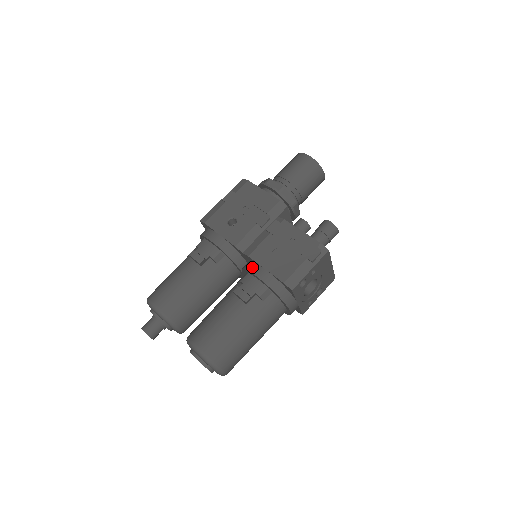
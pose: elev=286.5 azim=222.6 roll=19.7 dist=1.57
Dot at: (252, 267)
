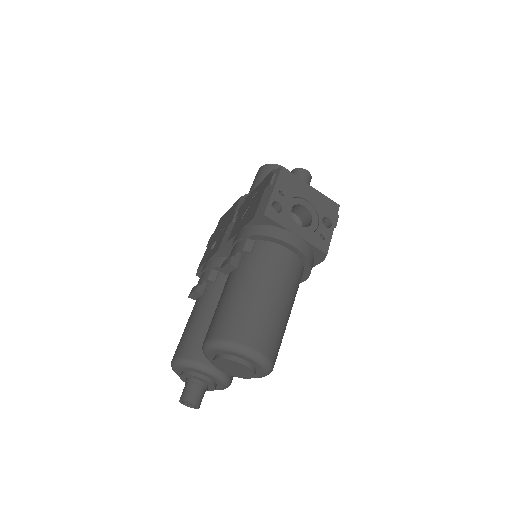
Dot at: occluded
